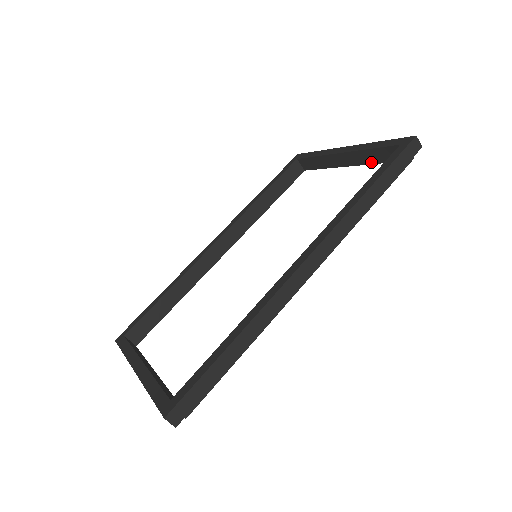
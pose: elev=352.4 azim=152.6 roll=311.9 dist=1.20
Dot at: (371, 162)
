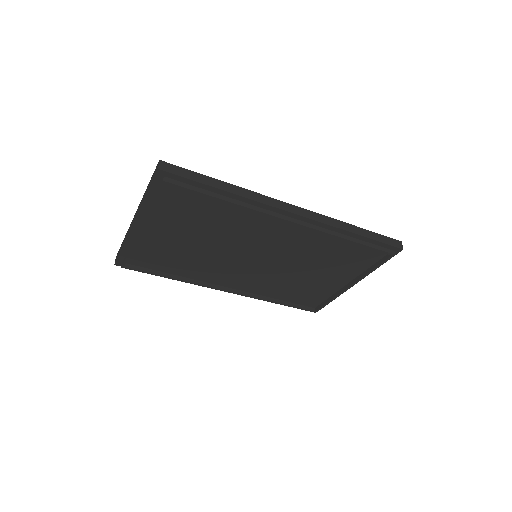
Dot at: (366, 272)
